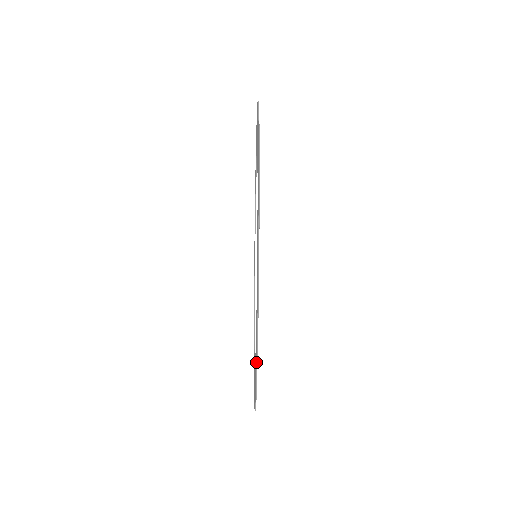
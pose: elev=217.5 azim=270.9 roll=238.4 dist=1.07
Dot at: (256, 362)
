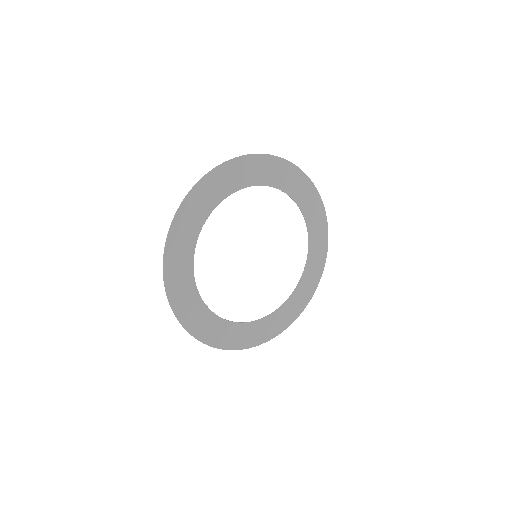
Dot at: (196, 335)
